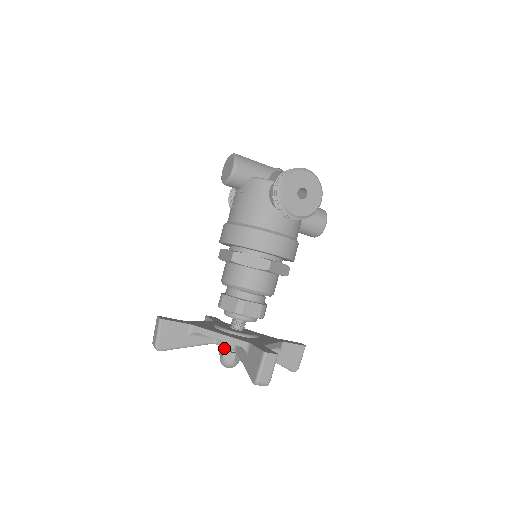
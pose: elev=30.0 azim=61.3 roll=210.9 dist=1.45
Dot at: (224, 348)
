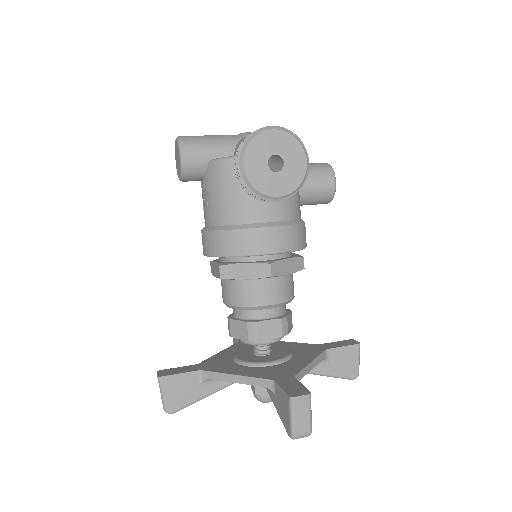
Dot at: occluded
